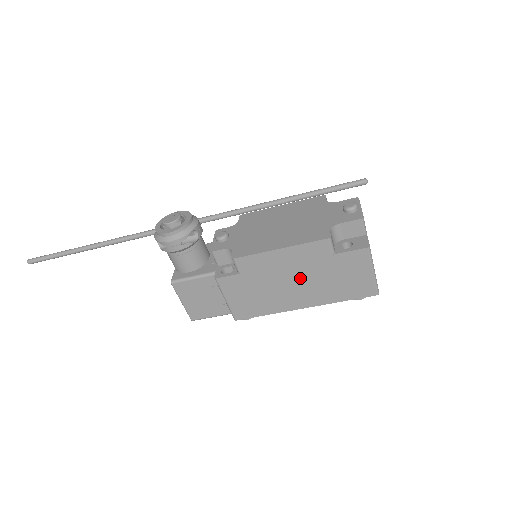
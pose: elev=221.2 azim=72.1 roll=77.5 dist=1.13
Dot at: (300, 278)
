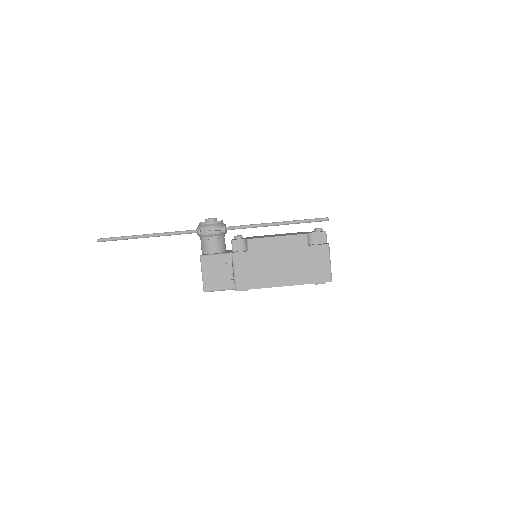
Dot at: (285, 261)
